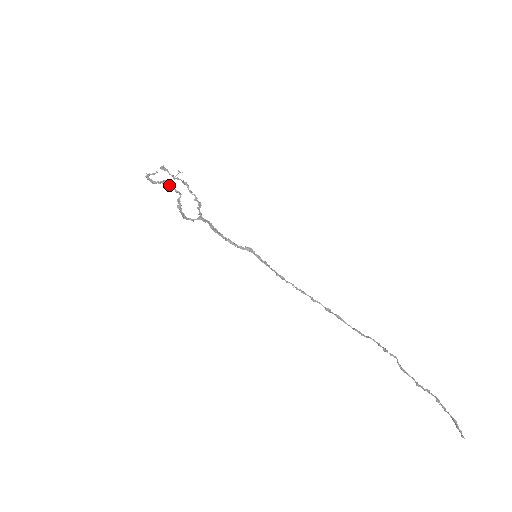
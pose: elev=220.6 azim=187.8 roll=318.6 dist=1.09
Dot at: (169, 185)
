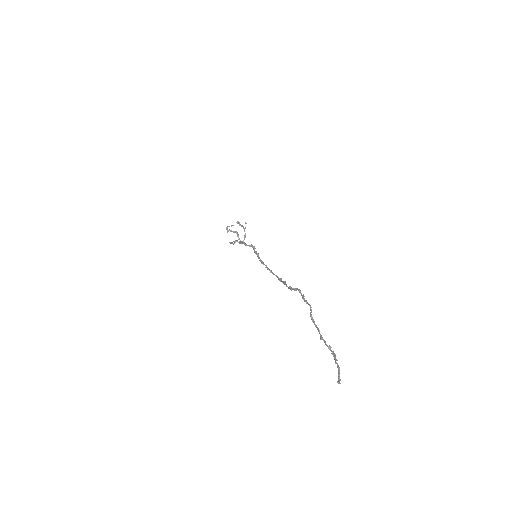
Dot at: (236, 233)
